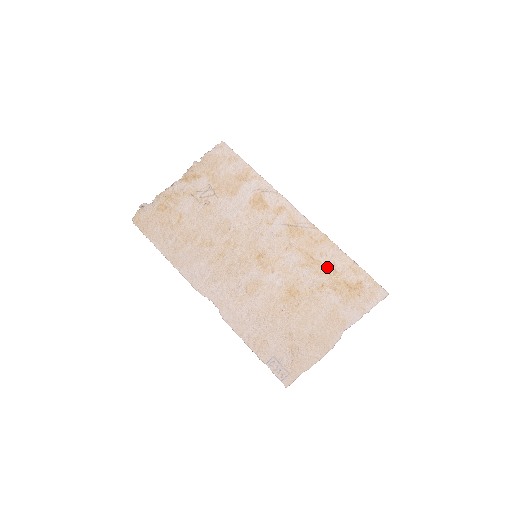
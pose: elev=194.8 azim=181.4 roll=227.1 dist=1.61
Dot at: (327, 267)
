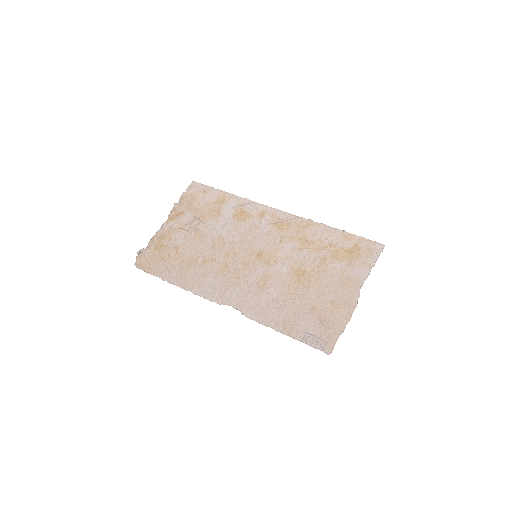
Dot at: (322, 243)
